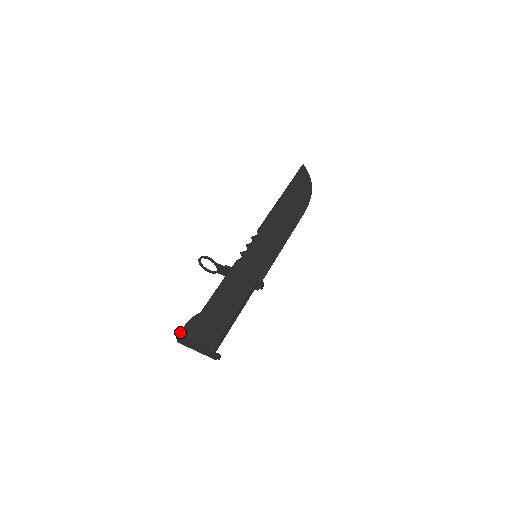
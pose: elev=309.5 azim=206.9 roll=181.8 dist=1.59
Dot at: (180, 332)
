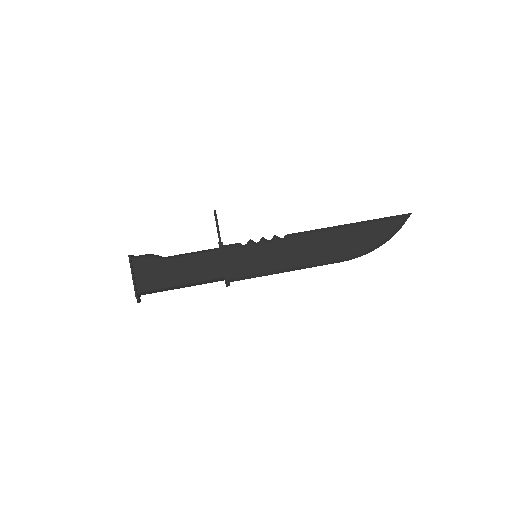
Dot at: (133, 258)
